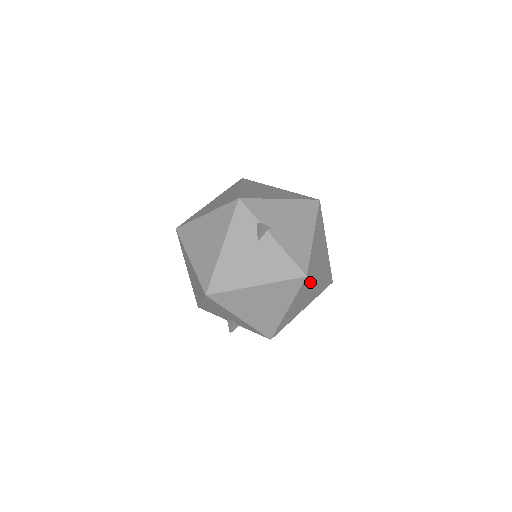
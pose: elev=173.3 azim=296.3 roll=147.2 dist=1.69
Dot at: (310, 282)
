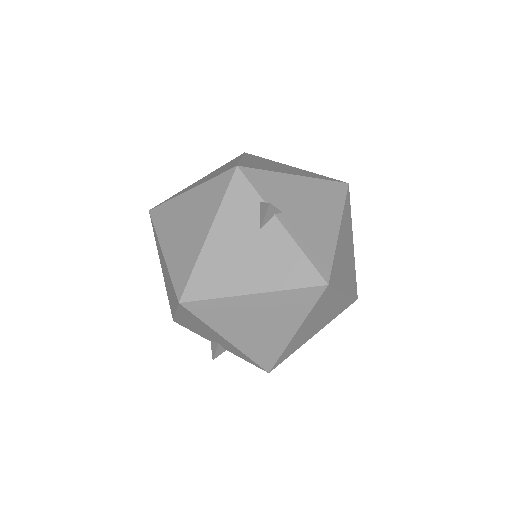
Dot at: (331, 295)
